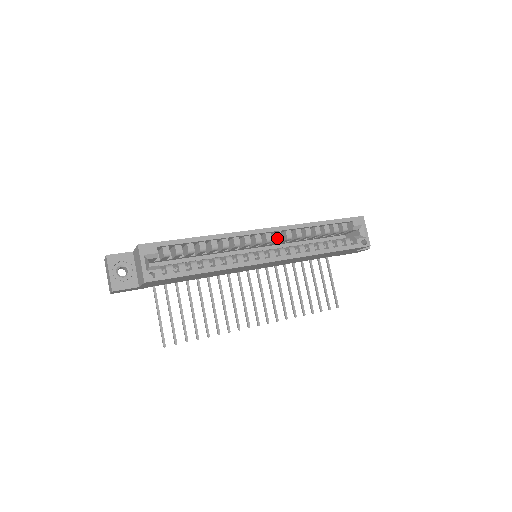
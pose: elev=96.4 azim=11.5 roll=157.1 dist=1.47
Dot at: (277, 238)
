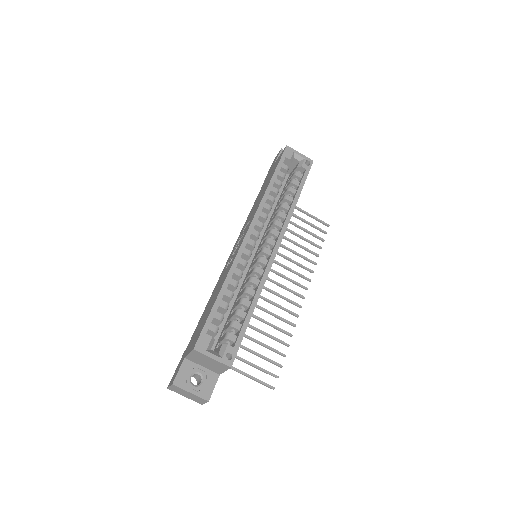
Dot at: (261, 227)
